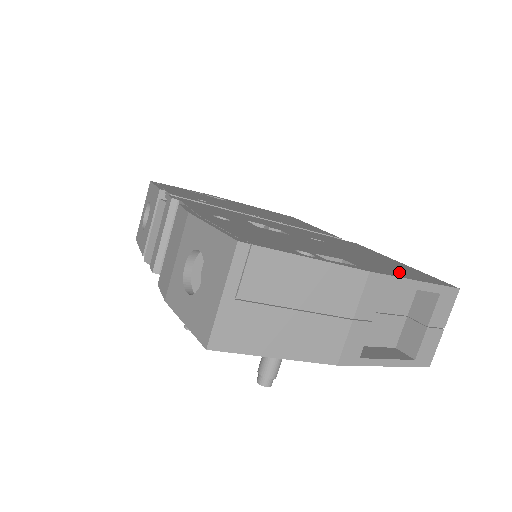
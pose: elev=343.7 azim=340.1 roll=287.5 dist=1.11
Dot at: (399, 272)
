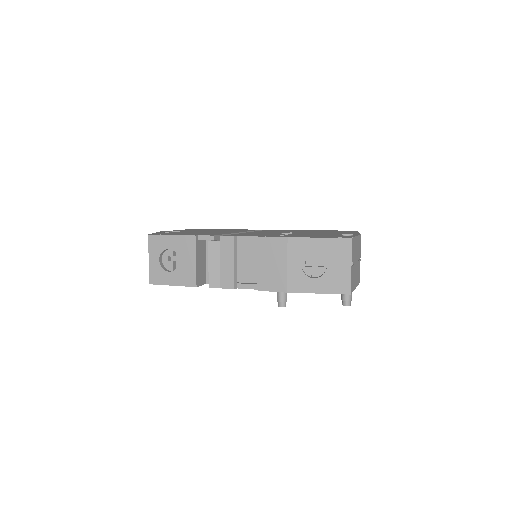
Dot at: occluded
